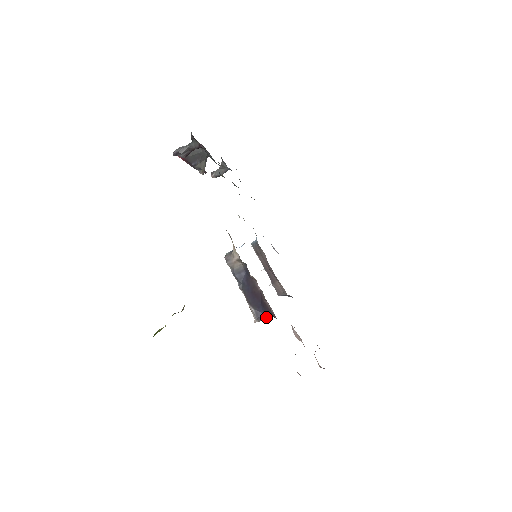
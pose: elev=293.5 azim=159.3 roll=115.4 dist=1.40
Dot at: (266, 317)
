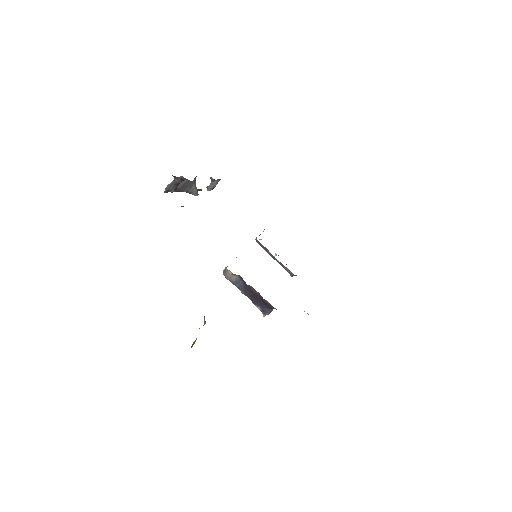
Dot at: (271, 310)
